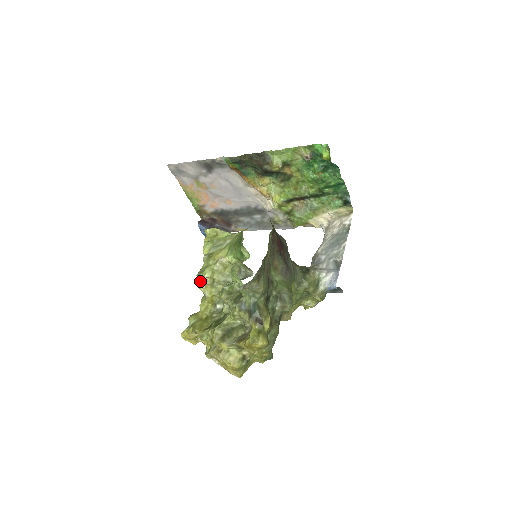
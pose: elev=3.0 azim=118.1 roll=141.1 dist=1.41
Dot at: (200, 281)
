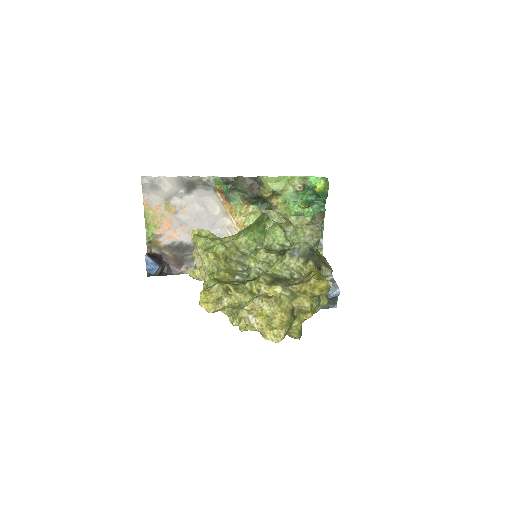
Dot at: (213, 252)
